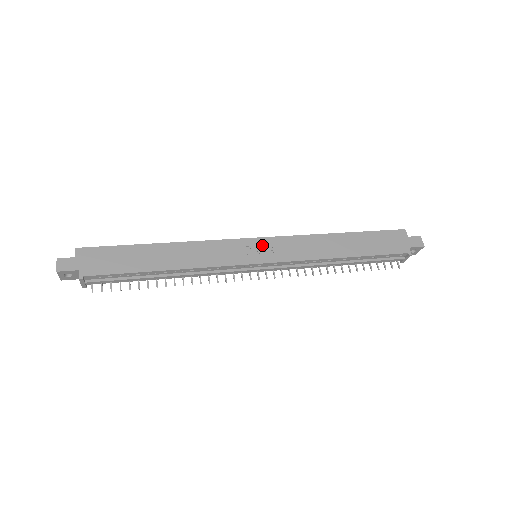
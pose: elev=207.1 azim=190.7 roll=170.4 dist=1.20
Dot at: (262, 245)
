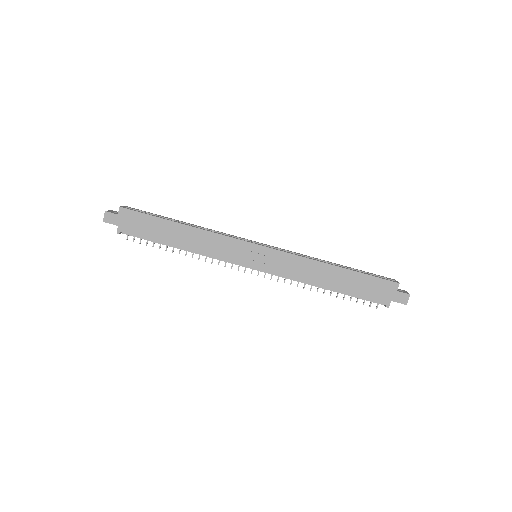
Dot at: (261, 253)
